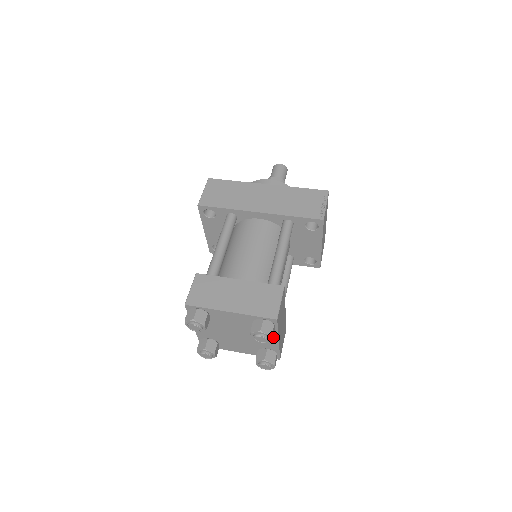
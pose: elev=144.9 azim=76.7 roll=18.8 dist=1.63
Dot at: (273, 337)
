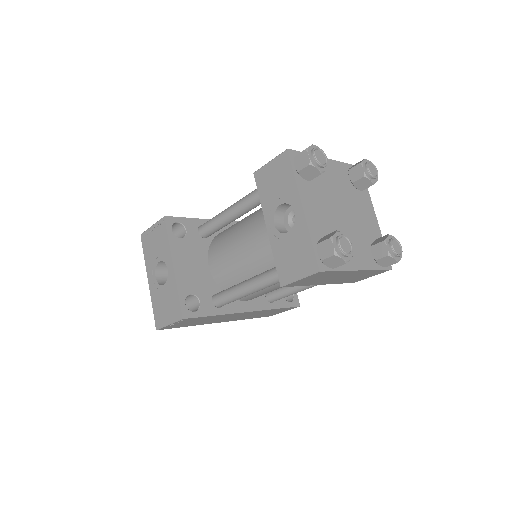
Dot at: (370, 208)
